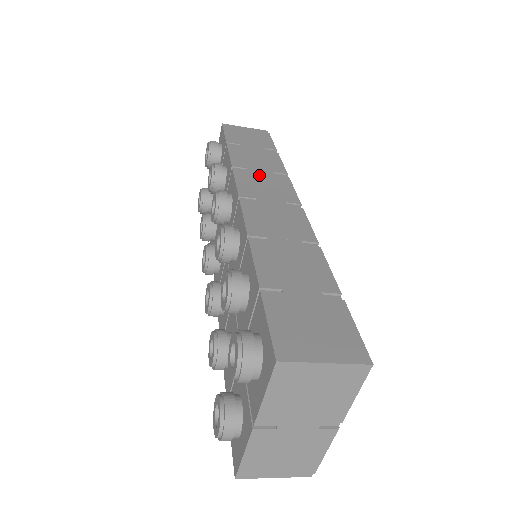
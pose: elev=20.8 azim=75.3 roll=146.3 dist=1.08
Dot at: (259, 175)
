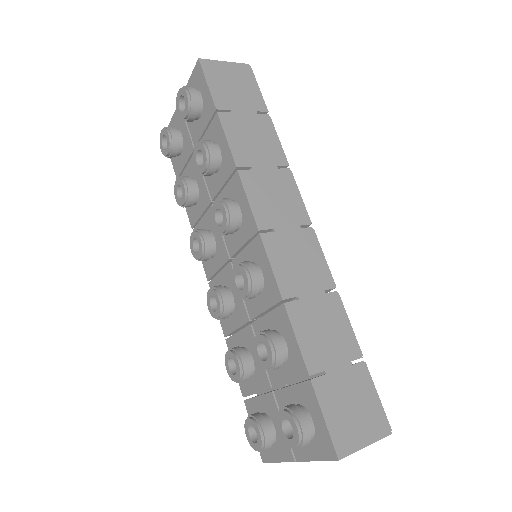
Dot at: (266, 178)
